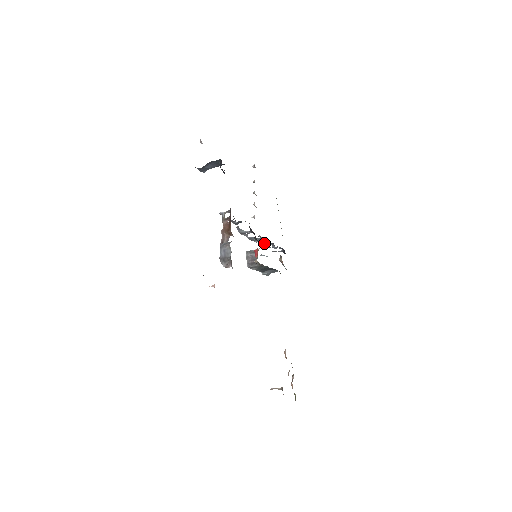
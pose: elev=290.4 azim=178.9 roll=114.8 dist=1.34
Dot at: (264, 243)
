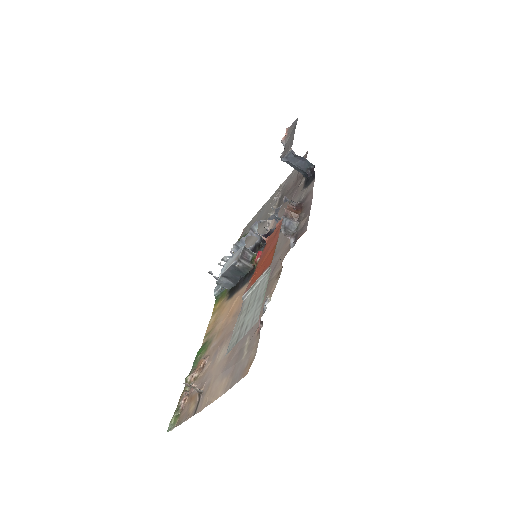
Dot at: (231, 257)
